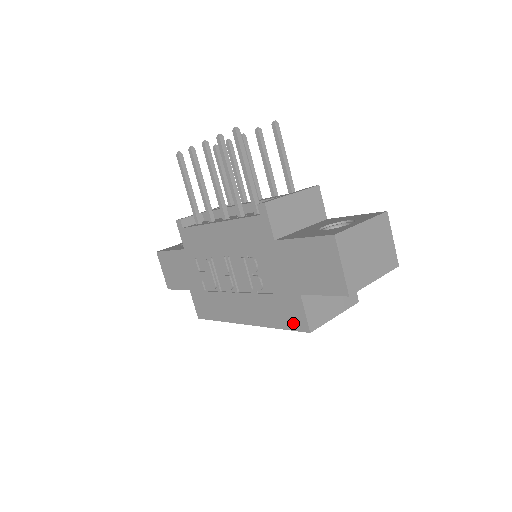
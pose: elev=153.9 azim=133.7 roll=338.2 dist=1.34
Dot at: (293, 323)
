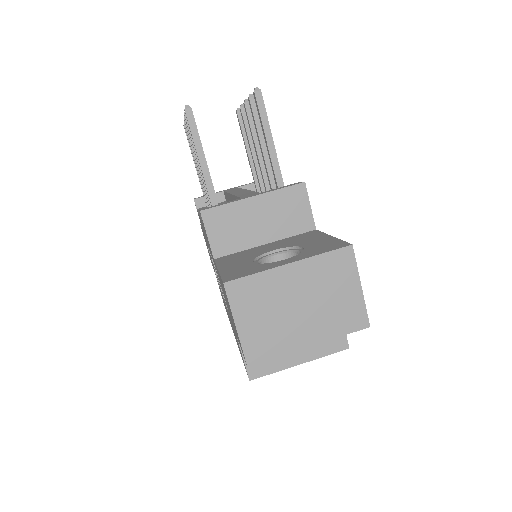
Dot at: occluded
